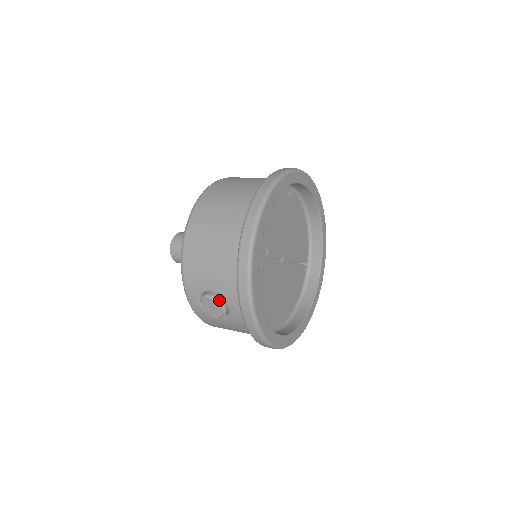
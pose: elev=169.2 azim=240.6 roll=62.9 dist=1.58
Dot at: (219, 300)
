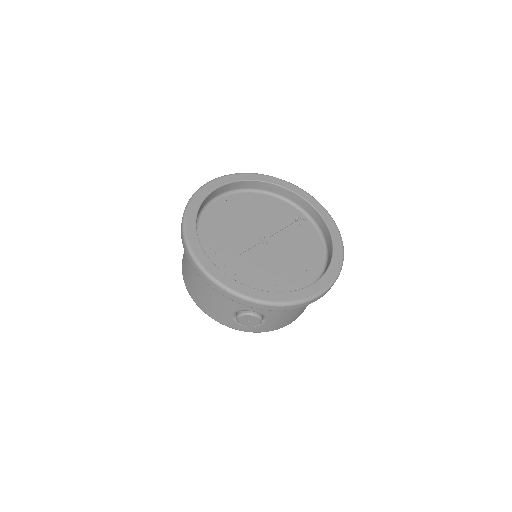
Dot at: (242, 313)
